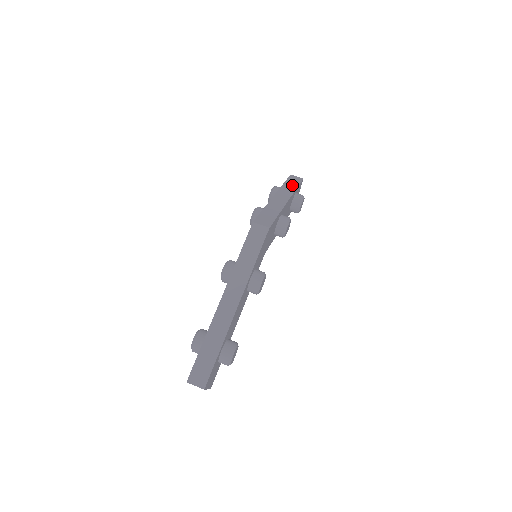
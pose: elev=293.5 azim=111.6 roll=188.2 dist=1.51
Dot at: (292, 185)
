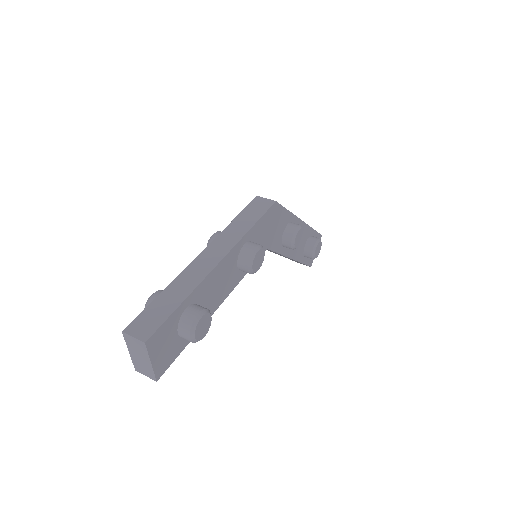
Dot at: occluded
